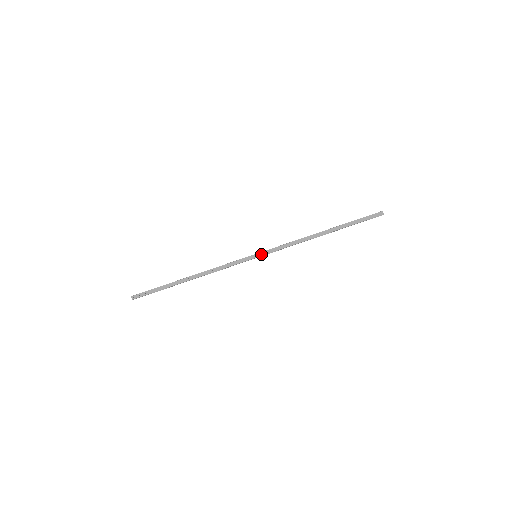
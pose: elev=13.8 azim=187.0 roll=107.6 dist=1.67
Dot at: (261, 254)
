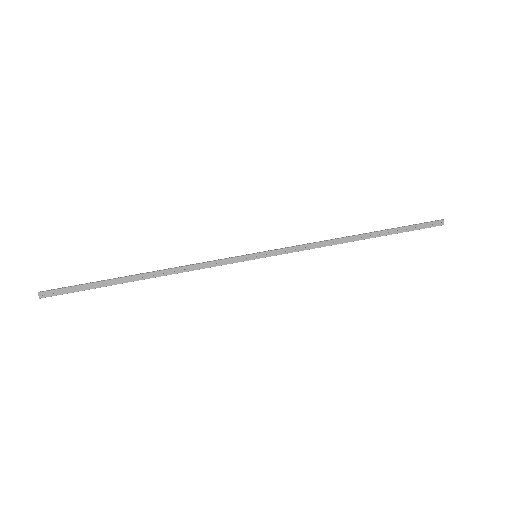
Dot at: (265, 255)
